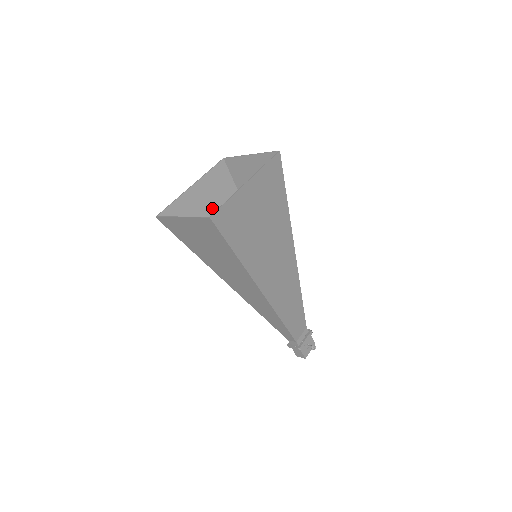
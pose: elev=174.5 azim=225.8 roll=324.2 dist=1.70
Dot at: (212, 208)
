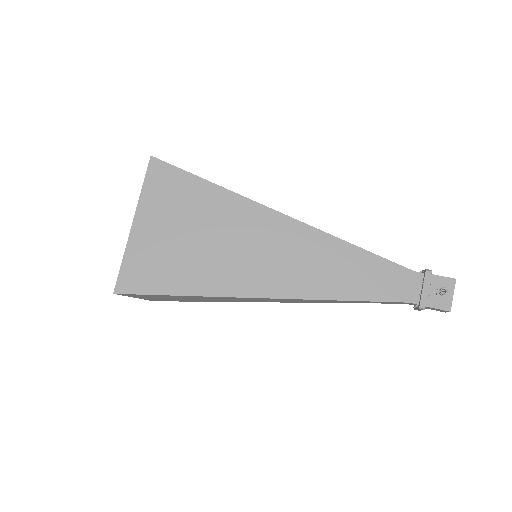
Dot at: occluded
